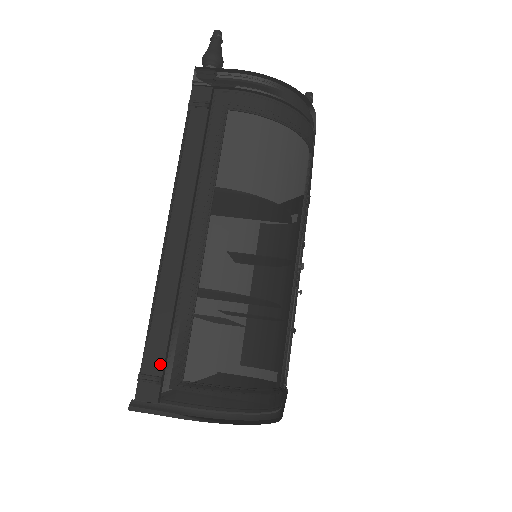
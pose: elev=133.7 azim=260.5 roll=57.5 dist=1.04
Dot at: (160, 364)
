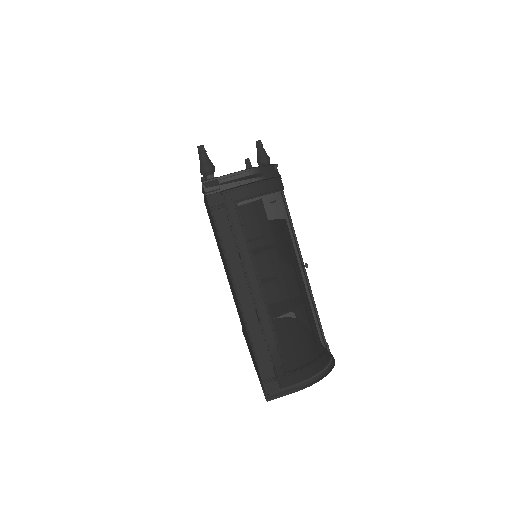
Dot at: (271, 370)
